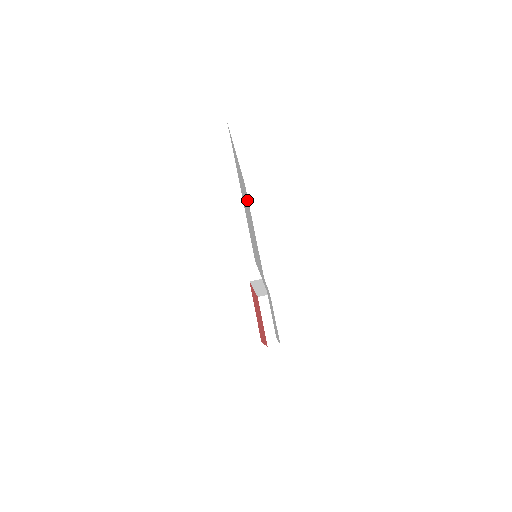
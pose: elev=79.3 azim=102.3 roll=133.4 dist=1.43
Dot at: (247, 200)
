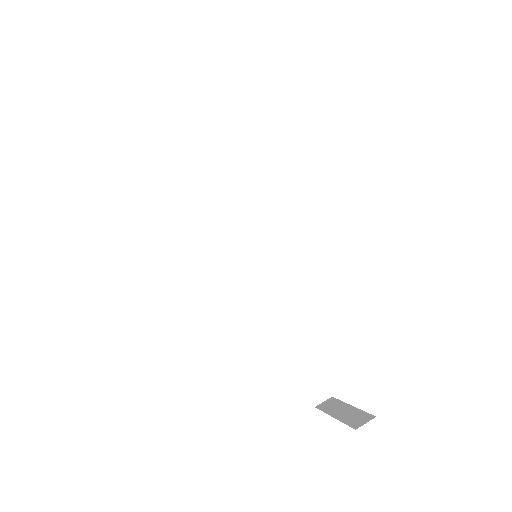
Dot at: occluded
